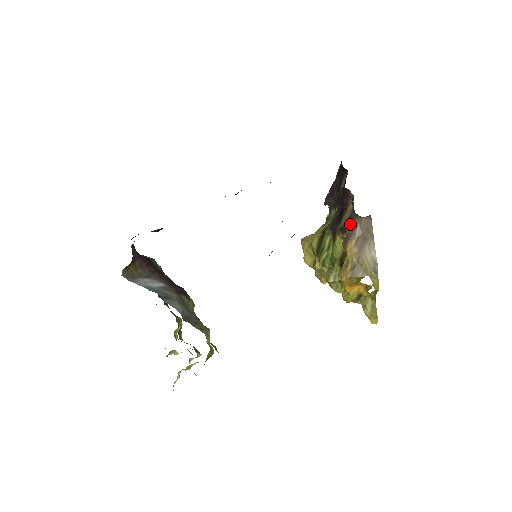
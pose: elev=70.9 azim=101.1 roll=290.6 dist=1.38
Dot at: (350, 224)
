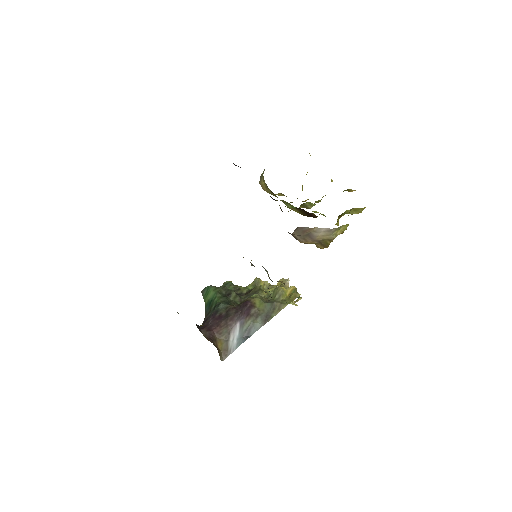
Dot at: (289, 233)
